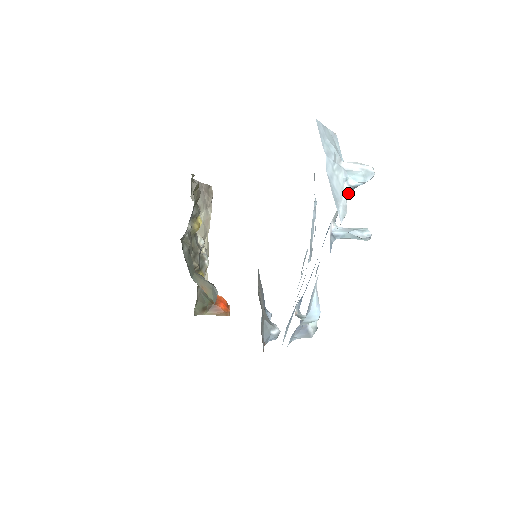
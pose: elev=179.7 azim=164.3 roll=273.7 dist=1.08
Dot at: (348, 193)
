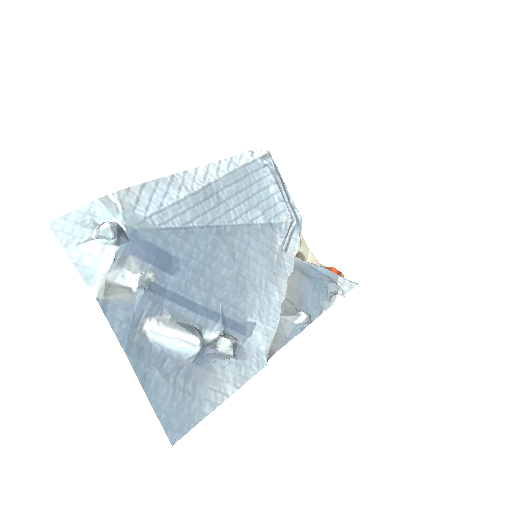
Dot at: (127, 245)
